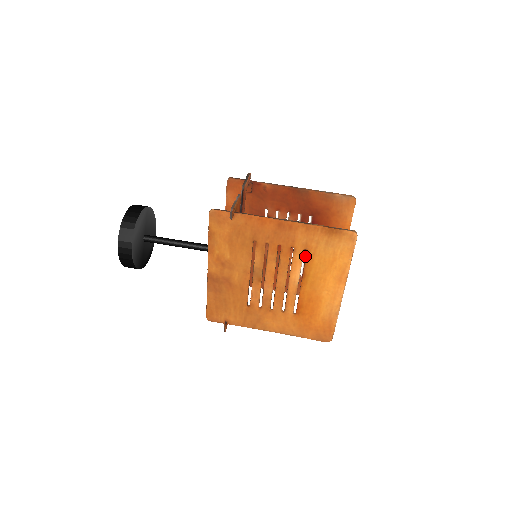
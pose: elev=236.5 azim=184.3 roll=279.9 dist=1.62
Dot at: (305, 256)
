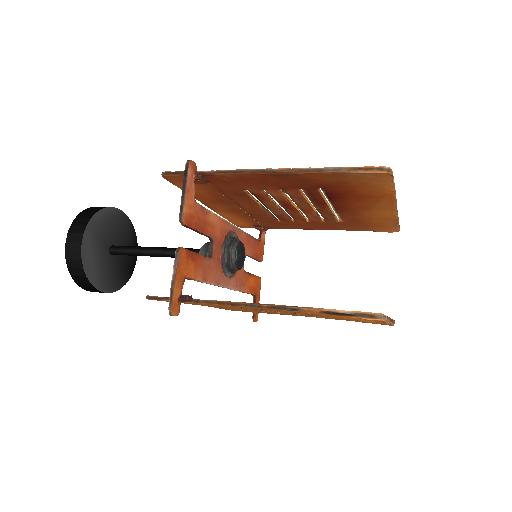
Dot at: occluded
